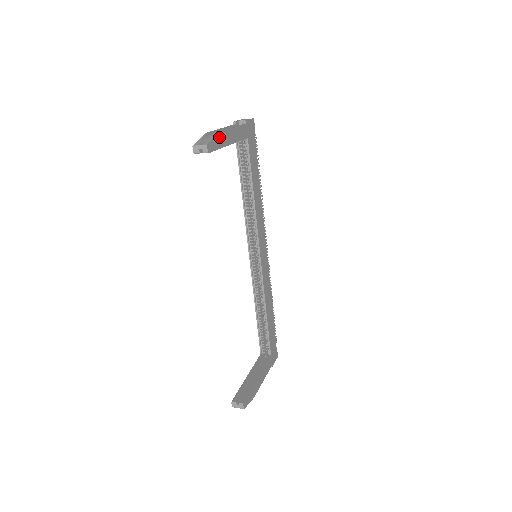
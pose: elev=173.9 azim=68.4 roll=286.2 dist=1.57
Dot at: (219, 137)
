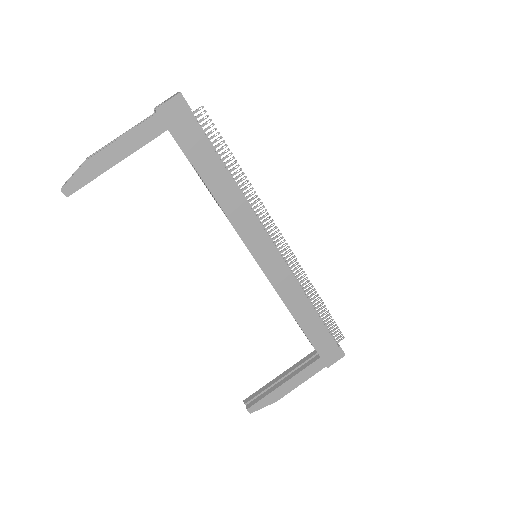
Dot at: (87, 167)
